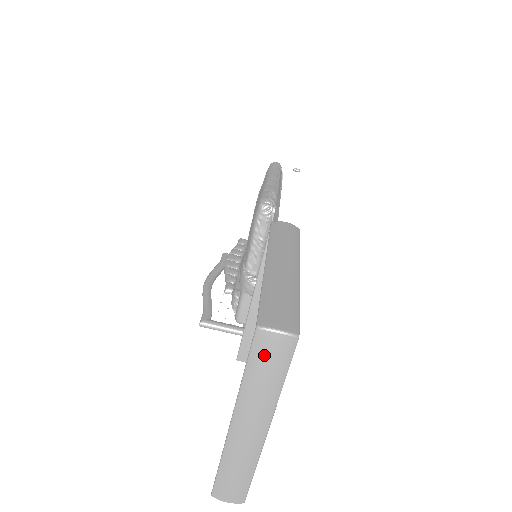
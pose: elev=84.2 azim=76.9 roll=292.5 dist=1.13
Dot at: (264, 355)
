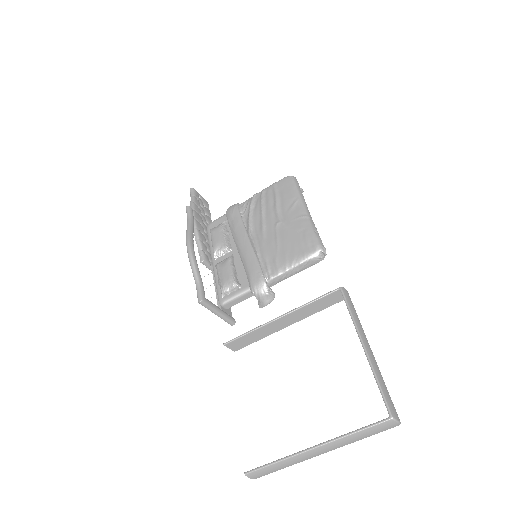
Dot at: (379, 429)
